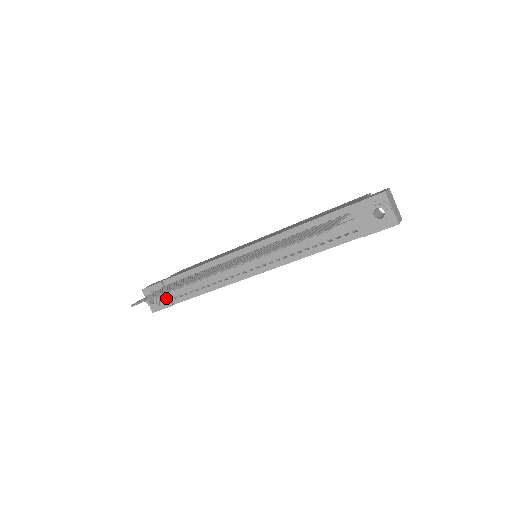
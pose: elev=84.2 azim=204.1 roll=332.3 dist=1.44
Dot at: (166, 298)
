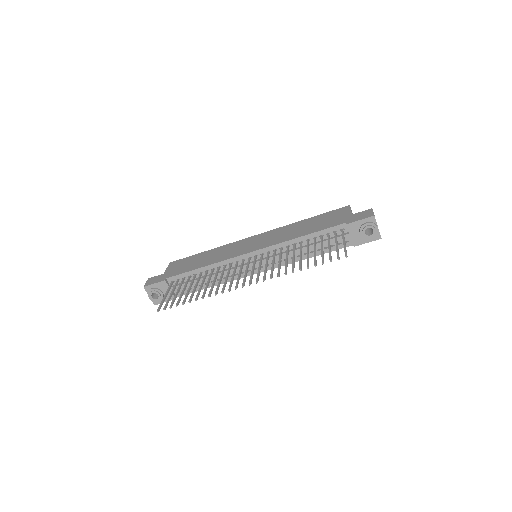
Dot at: occluded
